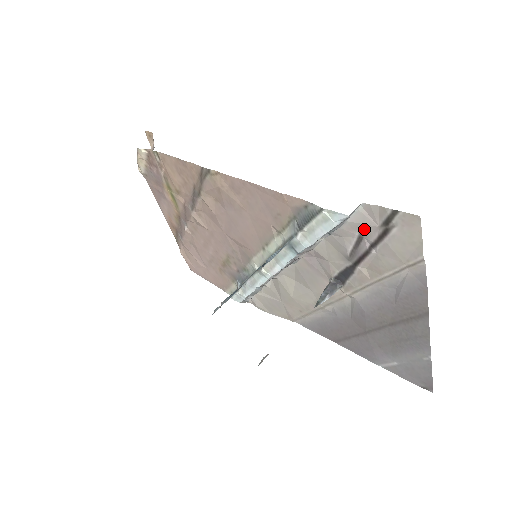
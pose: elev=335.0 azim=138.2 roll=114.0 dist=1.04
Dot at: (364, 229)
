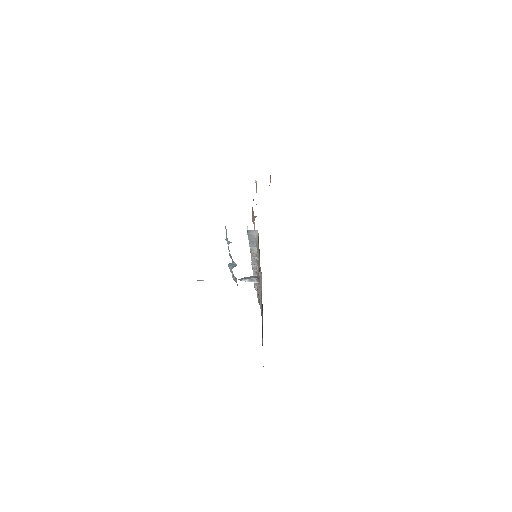
Dot at: occluded
